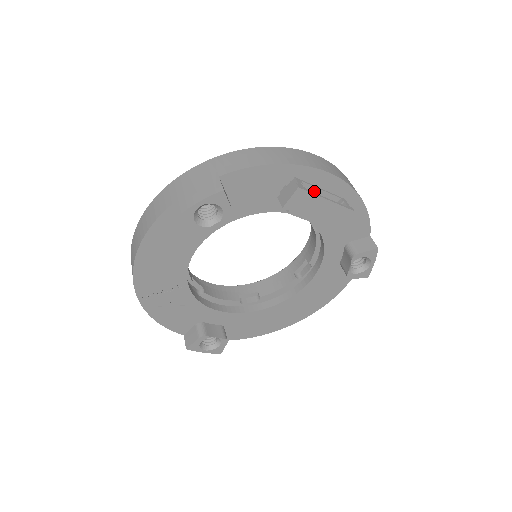
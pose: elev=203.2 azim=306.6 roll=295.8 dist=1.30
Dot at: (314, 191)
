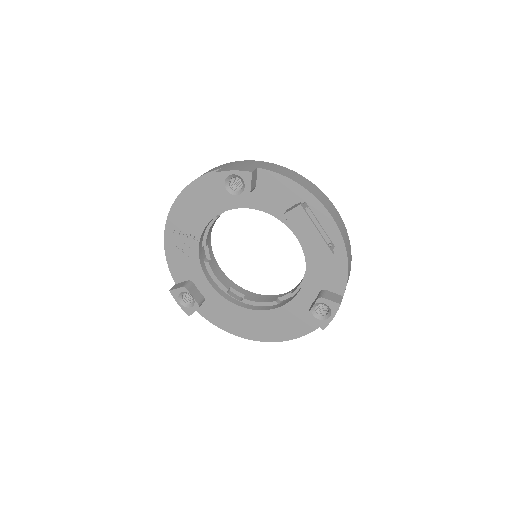
Dot at: (314, 222)
